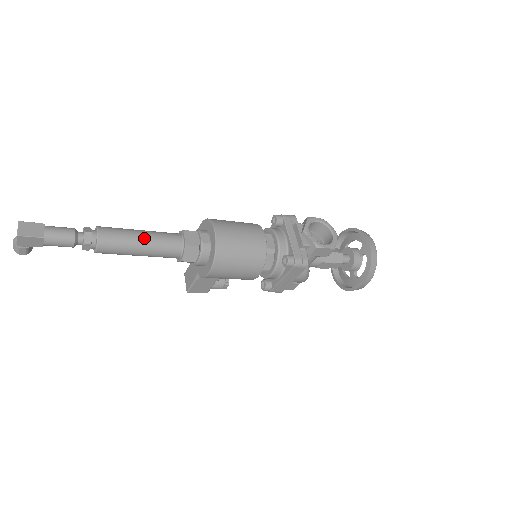
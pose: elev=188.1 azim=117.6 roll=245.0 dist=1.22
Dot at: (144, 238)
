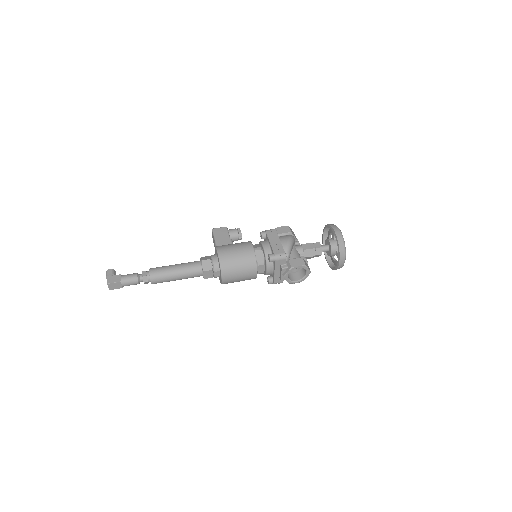
Dot at: (178, 279)
